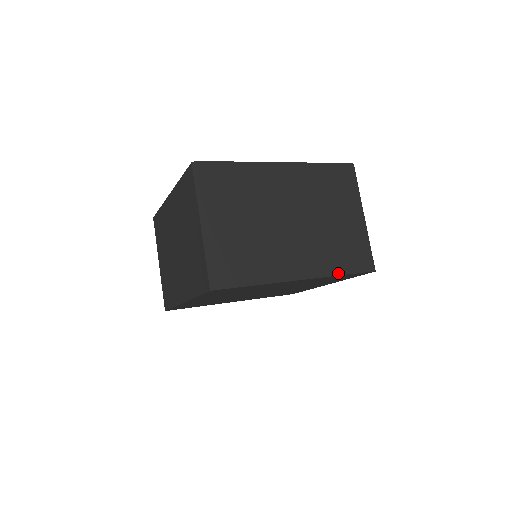
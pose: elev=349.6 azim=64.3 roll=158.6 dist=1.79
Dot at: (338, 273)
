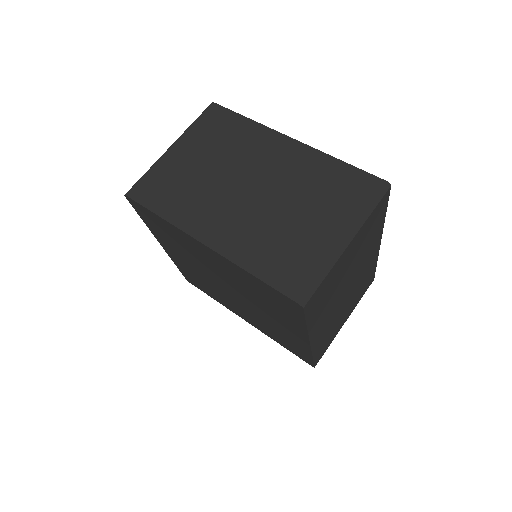
Dot at: (314, 354)
